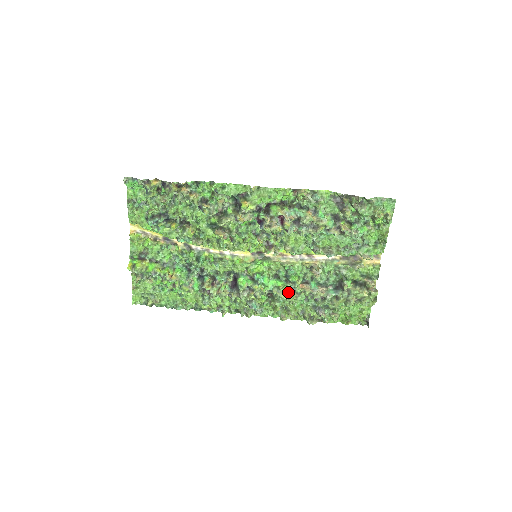
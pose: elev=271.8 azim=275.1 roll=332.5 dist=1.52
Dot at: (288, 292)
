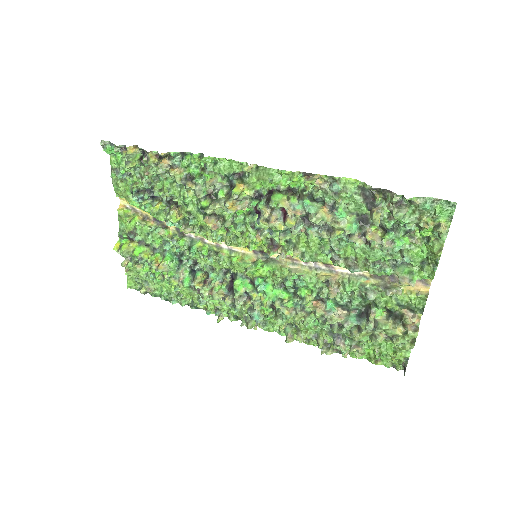
Dot at: (294, 308)
